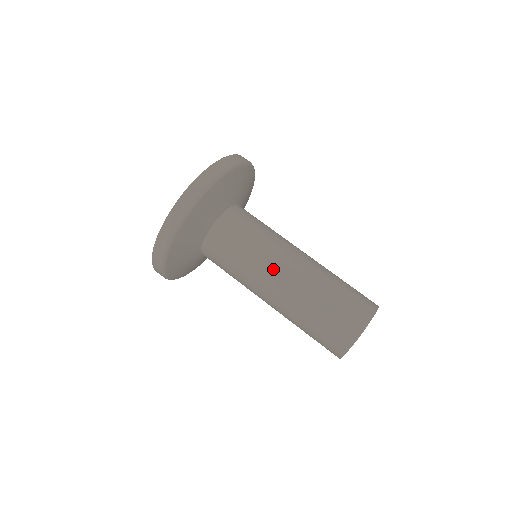
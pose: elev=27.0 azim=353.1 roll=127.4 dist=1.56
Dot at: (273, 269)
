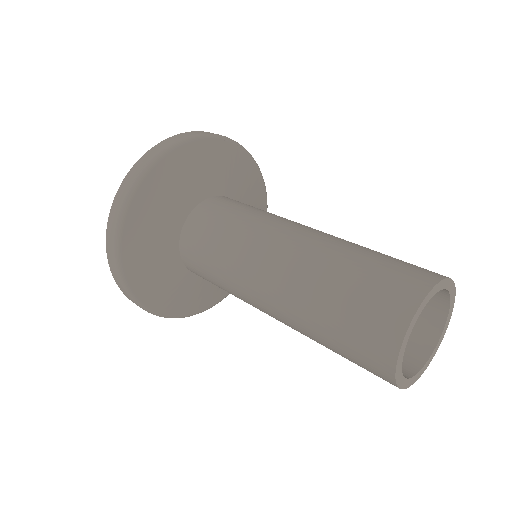
Dot at: (267, 241)
